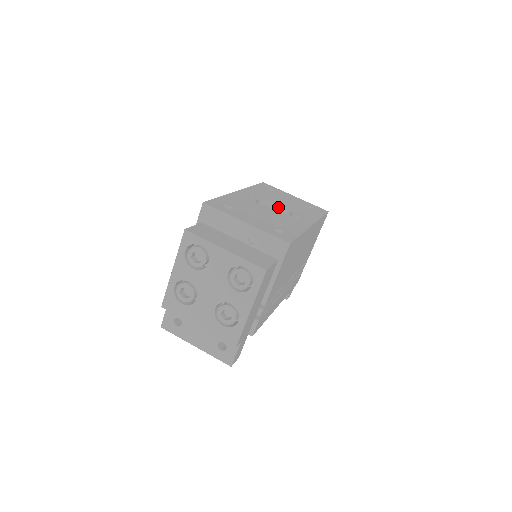
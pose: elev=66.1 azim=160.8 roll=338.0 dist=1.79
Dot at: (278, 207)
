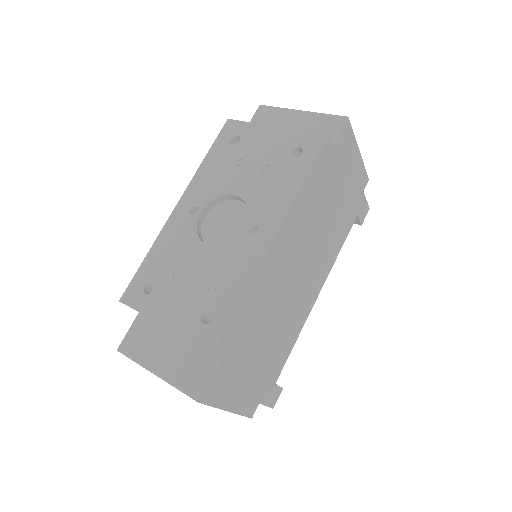
Dot at: (236, 198)
